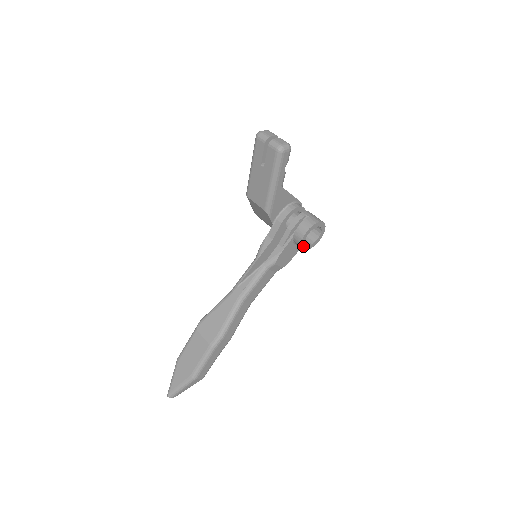
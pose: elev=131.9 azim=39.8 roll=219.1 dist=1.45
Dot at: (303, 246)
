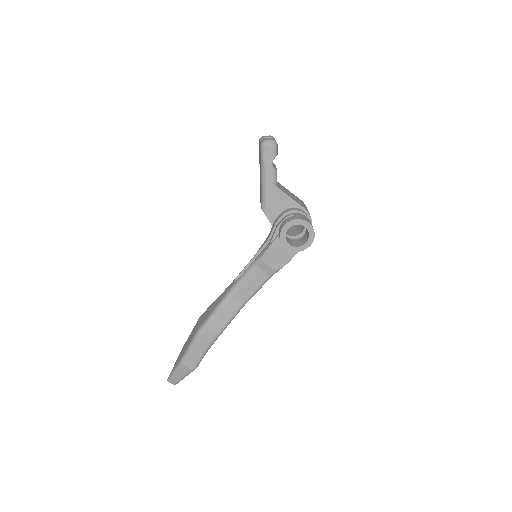
Dot at: (285, 244)
